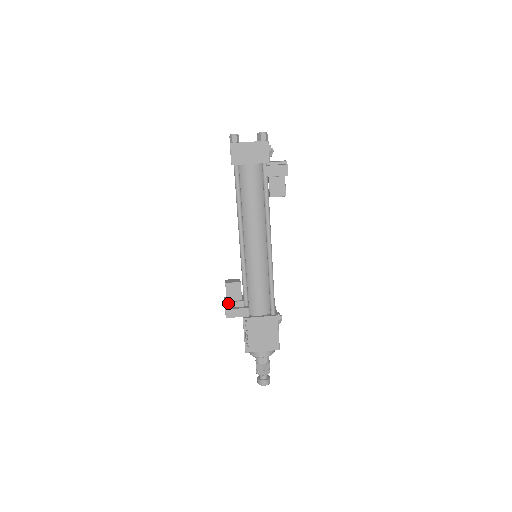
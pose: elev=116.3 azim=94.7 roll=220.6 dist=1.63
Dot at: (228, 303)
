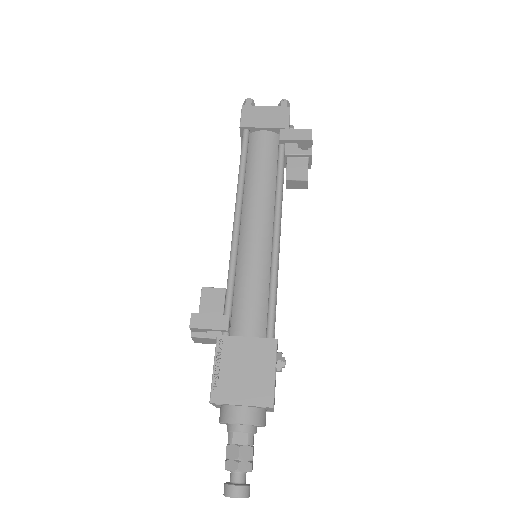
Dot at: occluded
